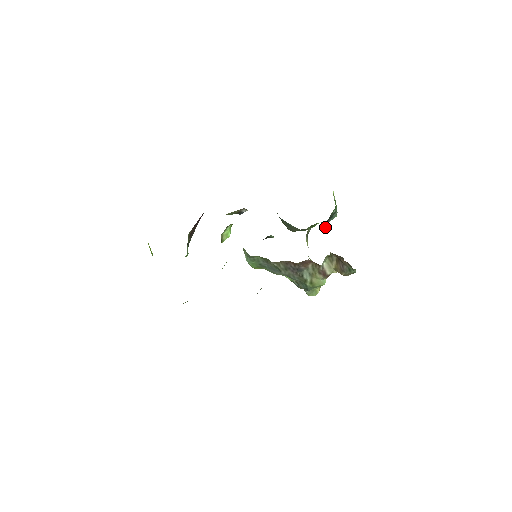
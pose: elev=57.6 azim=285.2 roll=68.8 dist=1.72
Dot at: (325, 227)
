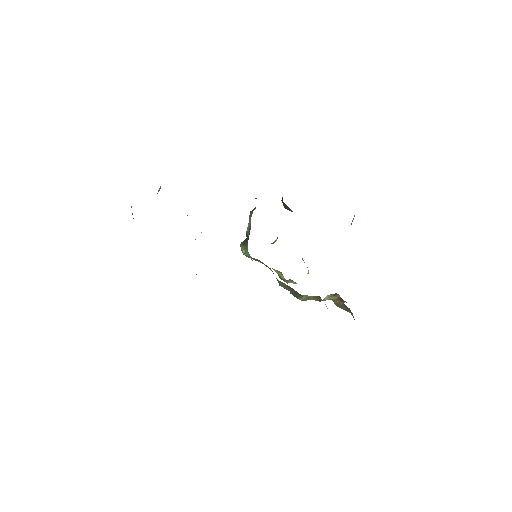
Dot at: occluded
